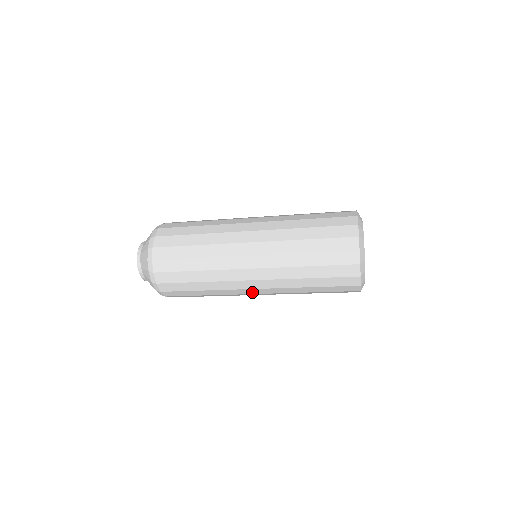
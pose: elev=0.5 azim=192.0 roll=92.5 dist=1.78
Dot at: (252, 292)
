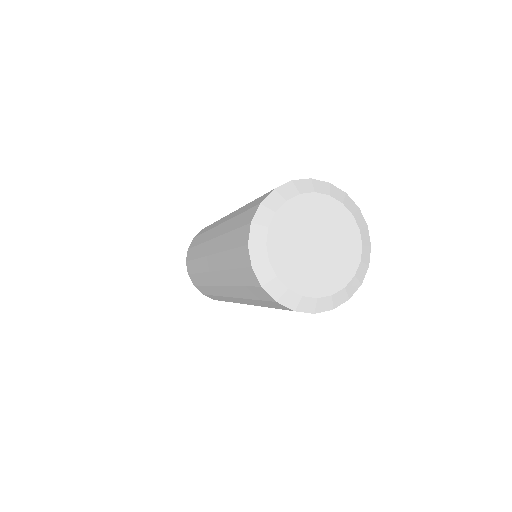
Dot at: (224, 293)
